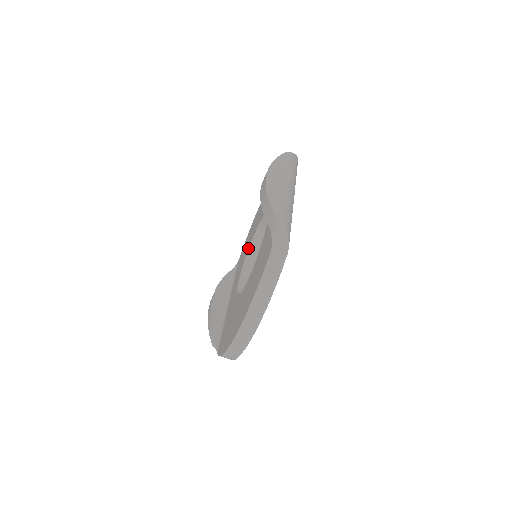
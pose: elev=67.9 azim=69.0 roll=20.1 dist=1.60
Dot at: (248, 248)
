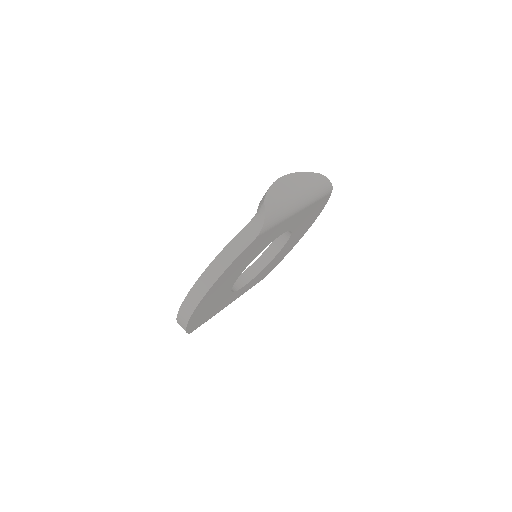
Dot at: (261, 255)
